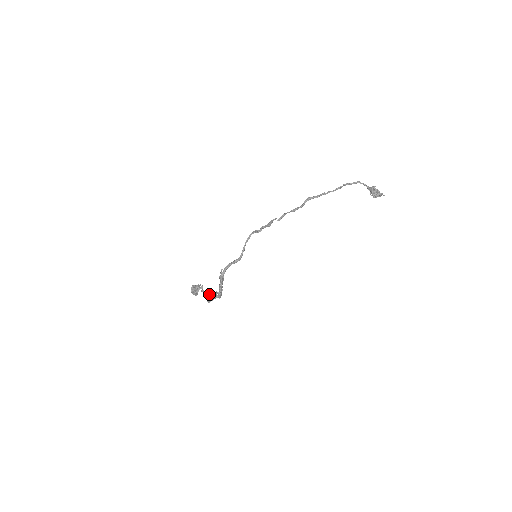
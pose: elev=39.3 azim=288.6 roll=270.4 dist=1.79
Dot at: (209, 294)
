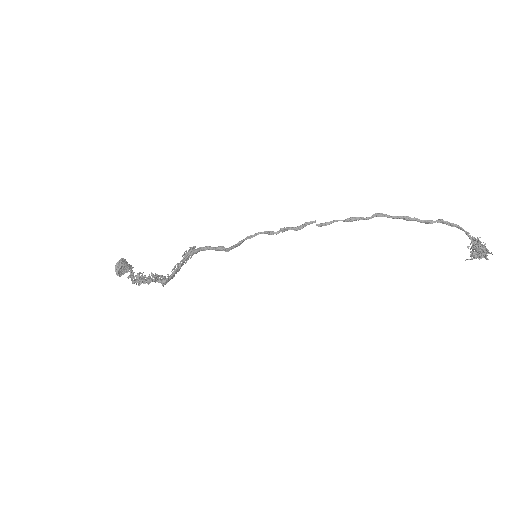
Dot at: occluded
